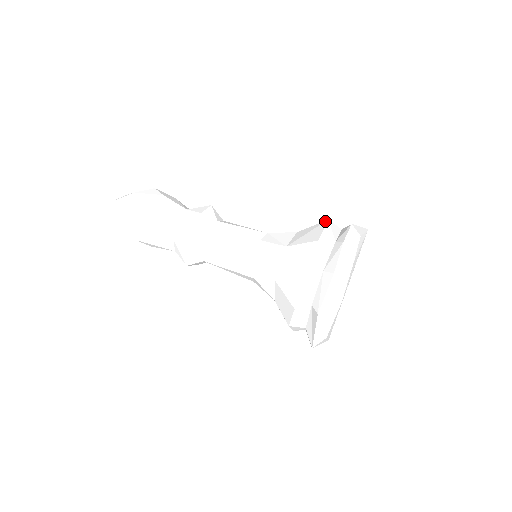
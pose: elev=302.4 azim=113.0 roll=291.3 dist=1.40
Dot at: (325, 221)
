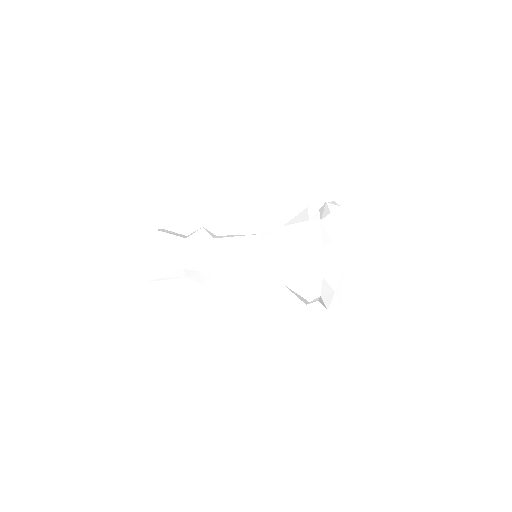
Dot at: occluded
